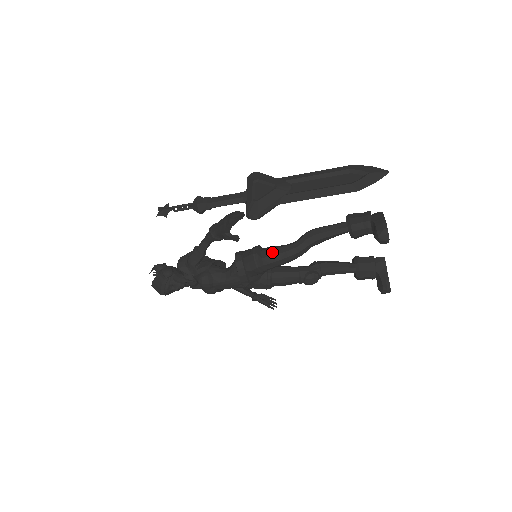
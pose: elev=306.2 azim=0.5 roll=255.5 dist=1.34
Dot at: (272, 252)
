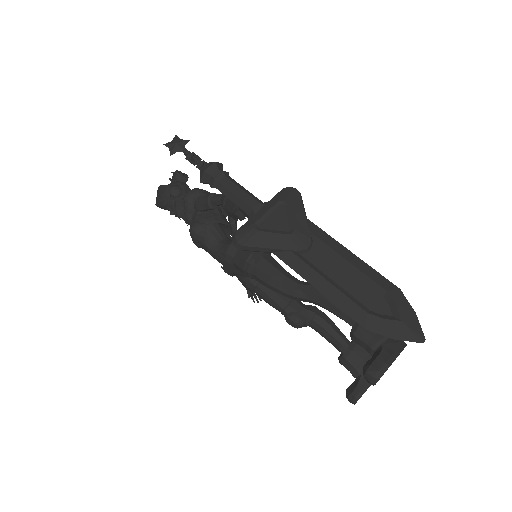
Dot at: (269, 269)
